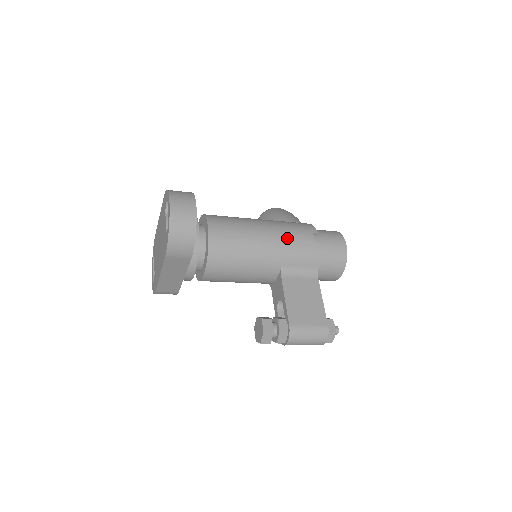
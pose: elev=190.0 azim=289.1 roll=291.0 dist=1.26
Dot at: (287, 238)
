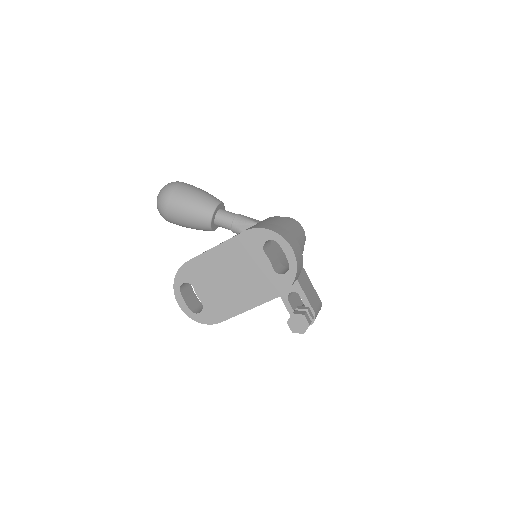
Dot at: occluded
